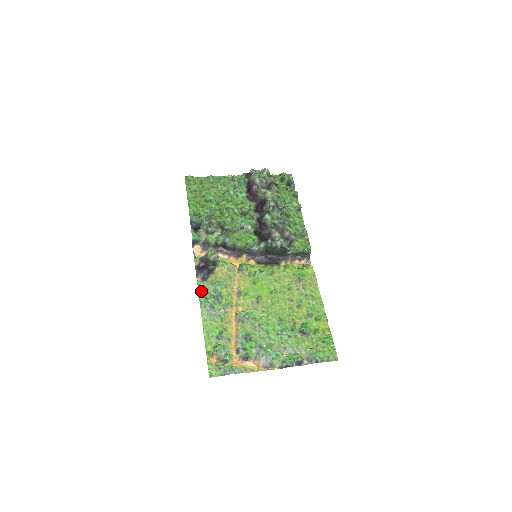
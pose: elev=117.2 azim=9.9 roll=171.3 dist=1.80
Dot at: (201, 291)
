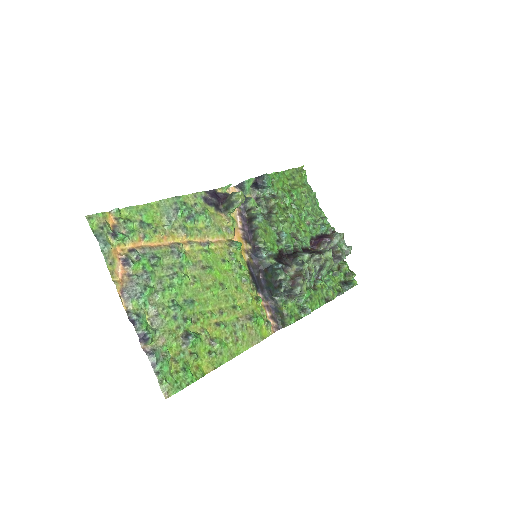
Dot at: (191, 197)
